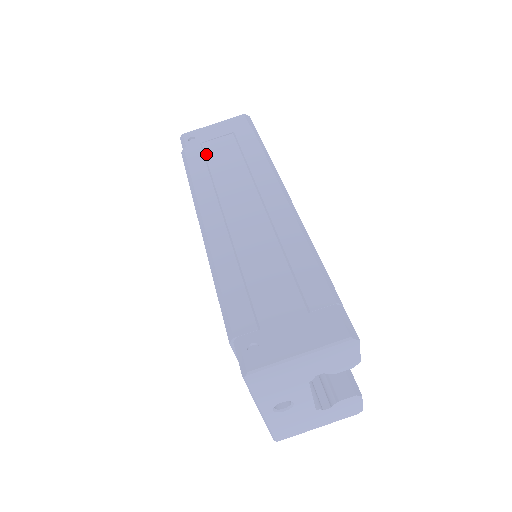
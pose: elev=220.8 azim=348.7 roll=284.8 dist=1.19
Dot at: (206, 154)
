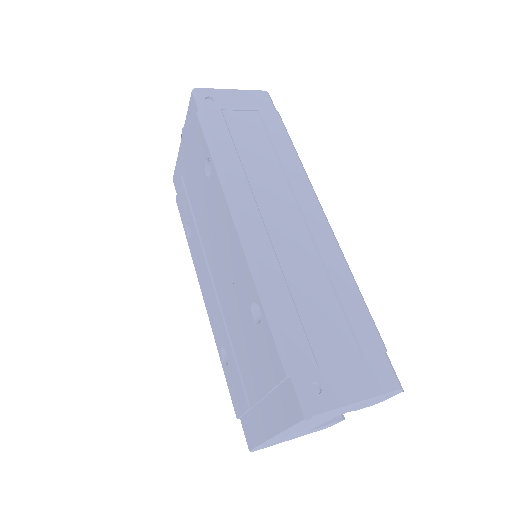
Dot at: (230, 127)
